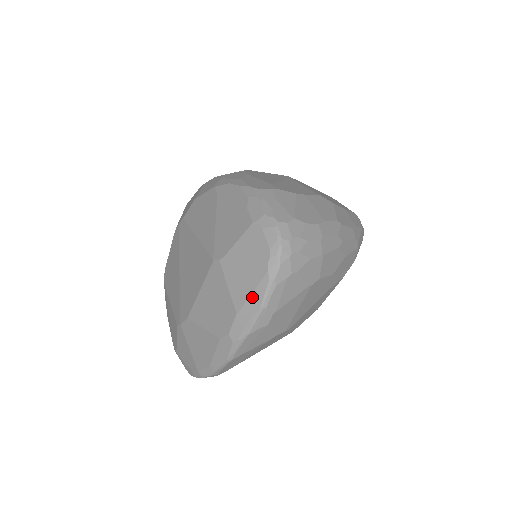
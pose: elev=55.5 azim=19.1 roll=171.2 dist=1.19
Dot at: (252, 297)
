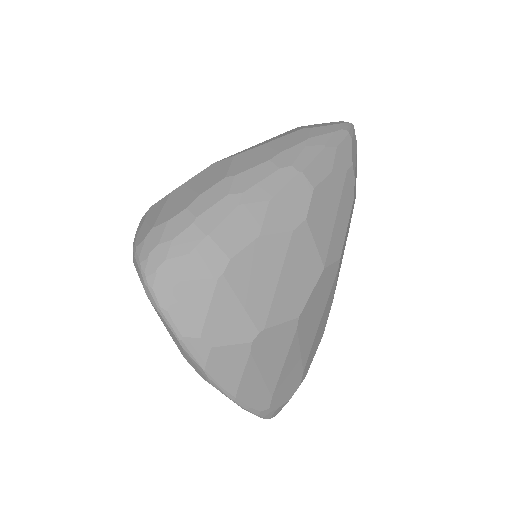
Dot at: (171, 335)
